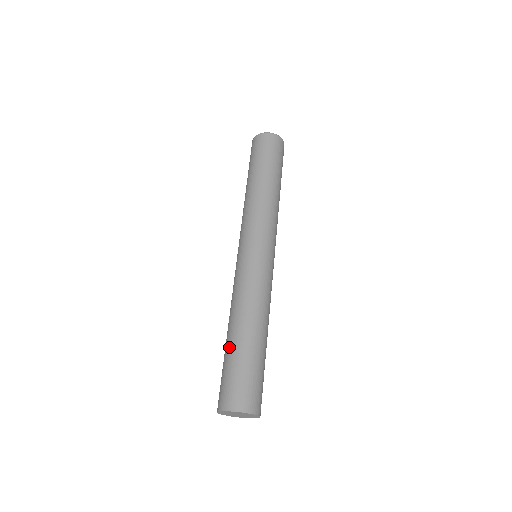
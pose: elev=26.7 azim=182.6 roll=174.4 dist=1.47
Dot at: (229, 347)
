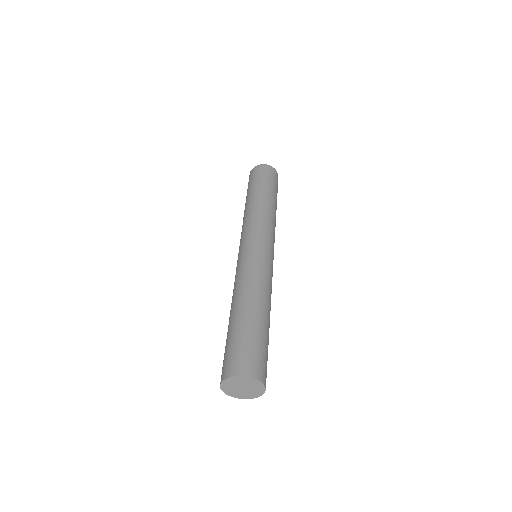
Dot at: occluded
